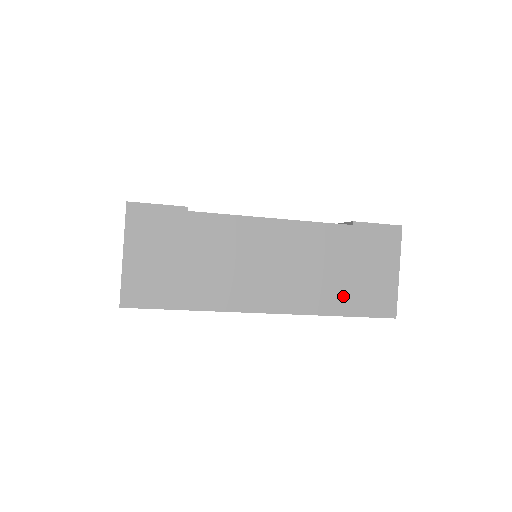
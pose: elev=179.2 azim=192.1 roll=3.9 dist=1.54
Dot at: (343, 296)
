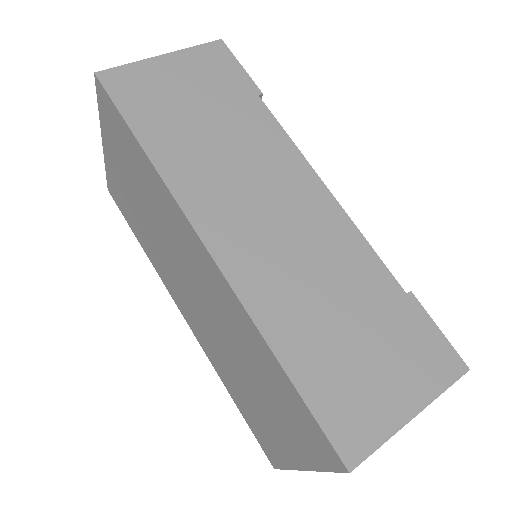
Dot at: (311, 346)
